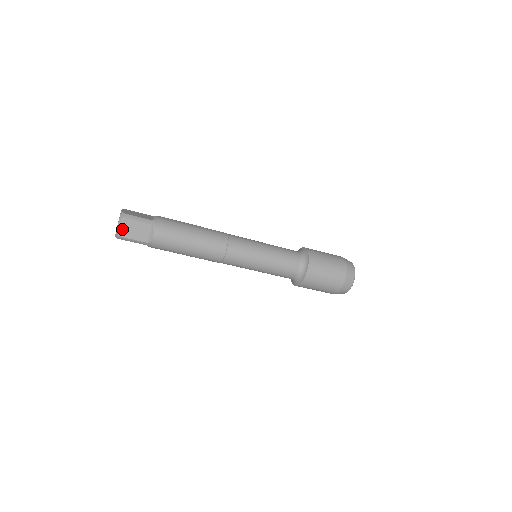
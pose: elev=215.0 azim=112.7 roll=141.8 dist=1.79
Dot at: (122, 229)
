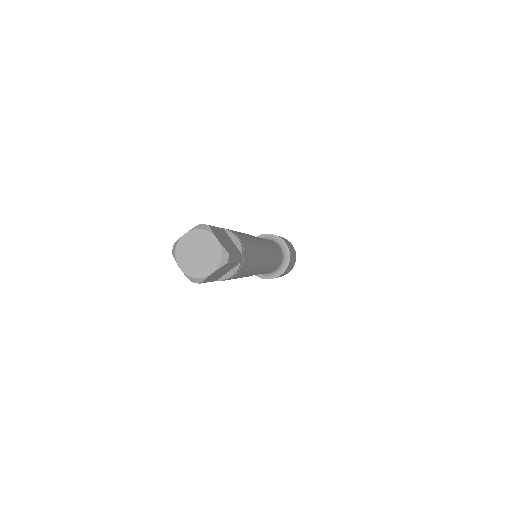
Dot at: (212, 275)
